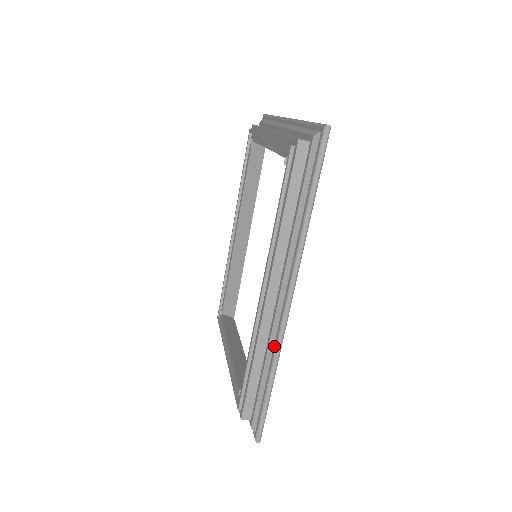
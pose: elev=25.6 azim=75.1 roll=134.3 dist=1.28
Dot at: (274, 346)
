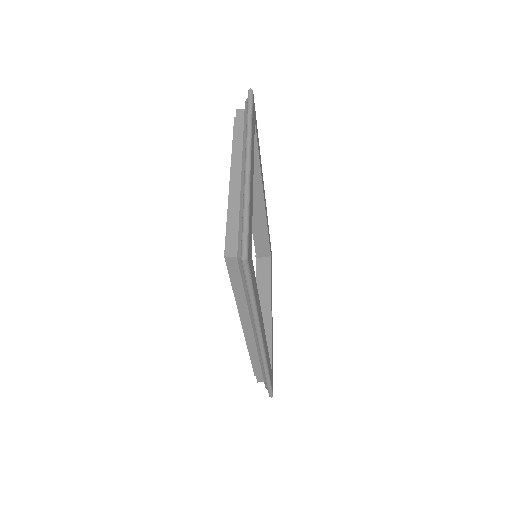
Dot at: occluded
